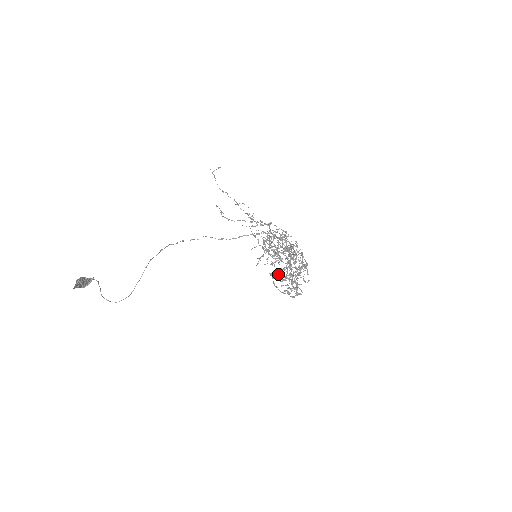
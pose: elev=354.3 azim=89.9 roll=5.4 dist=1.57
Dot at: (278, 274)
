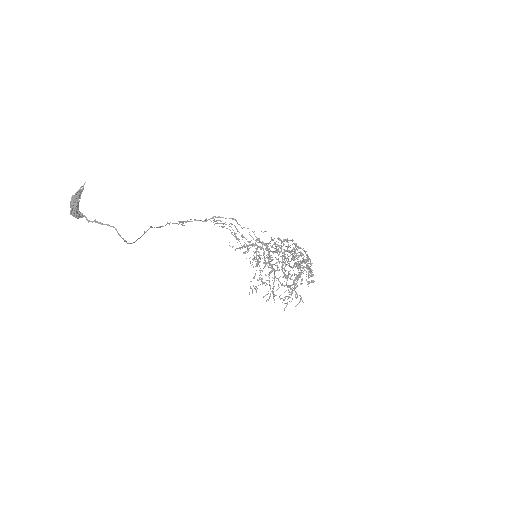
Dot at: occluded
